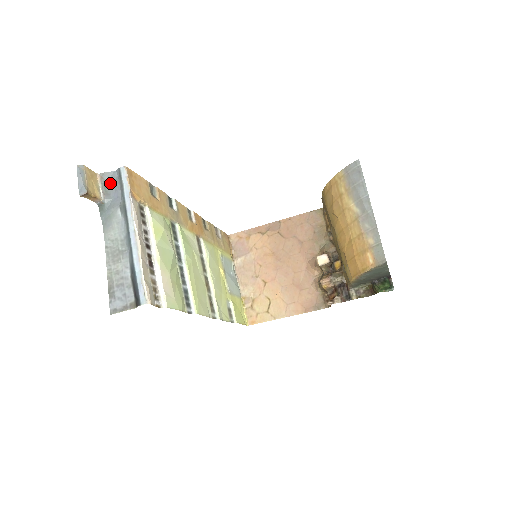
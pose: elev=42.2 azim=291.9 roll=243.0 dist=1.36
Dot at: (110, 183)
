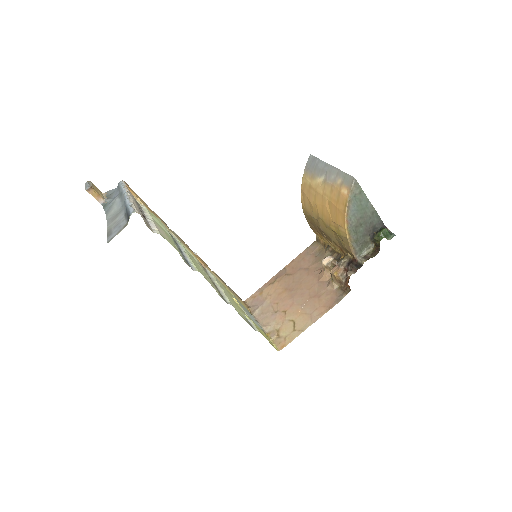
Dot at: (112, 194)
